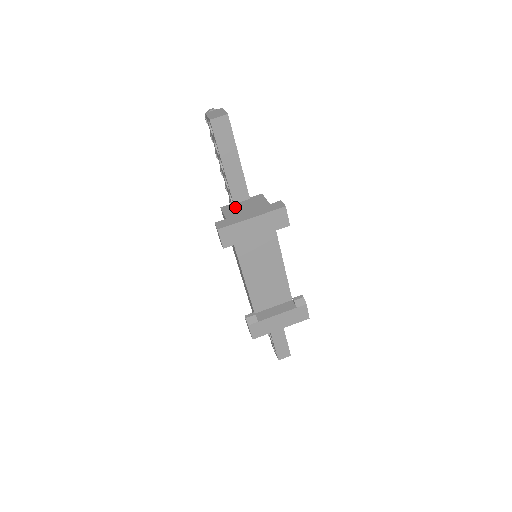
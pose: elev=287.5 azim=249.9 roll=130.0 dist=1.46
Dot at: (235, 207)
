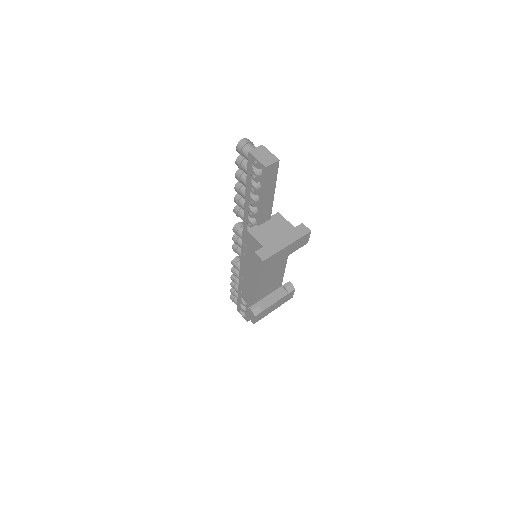
Dot at: (263, 231)
